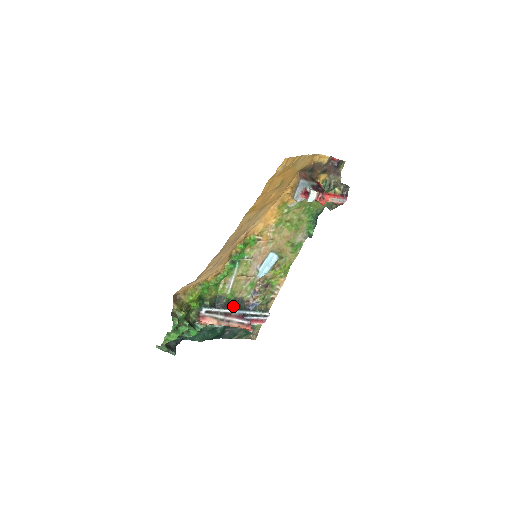
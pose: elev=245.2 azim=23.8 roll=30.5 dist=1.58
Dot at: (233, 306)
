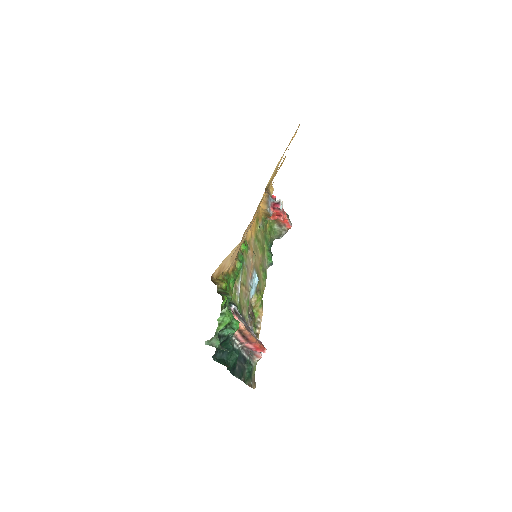
Dot at: occluded
